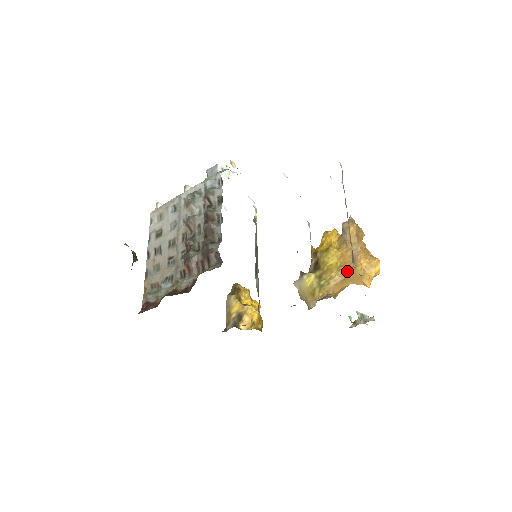
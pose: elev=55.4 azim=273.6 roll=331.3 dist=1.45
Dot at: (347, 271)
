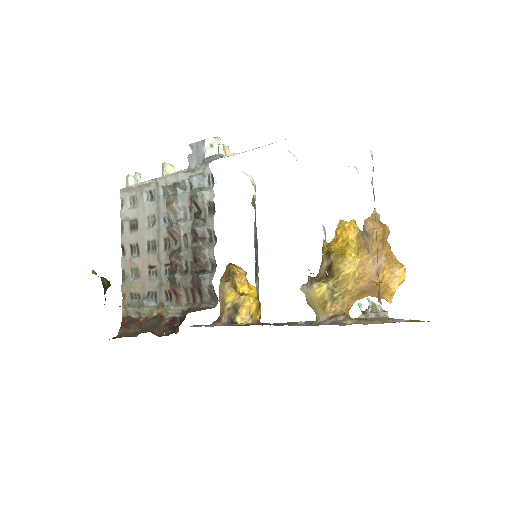
Dot at: (367, 286)
